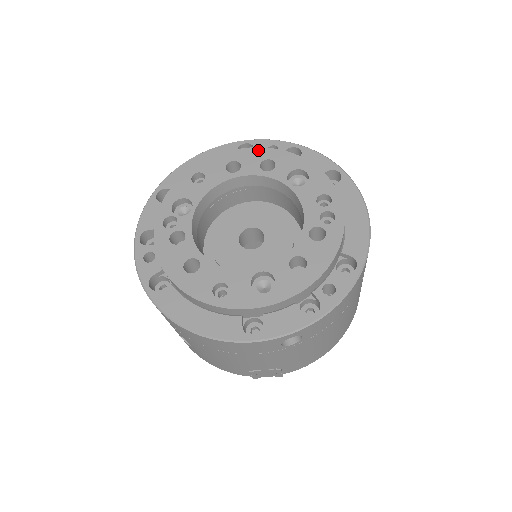
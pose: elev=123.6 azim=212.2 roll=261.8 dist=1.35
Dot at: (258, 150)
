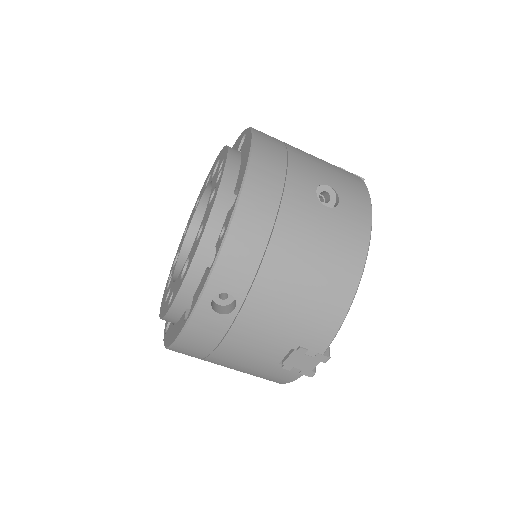
Dot at: occluded
